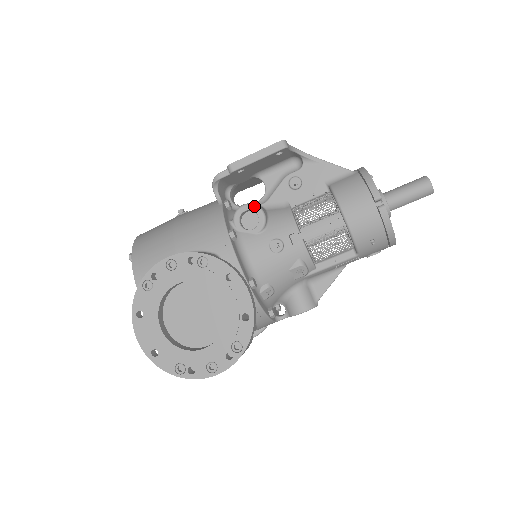
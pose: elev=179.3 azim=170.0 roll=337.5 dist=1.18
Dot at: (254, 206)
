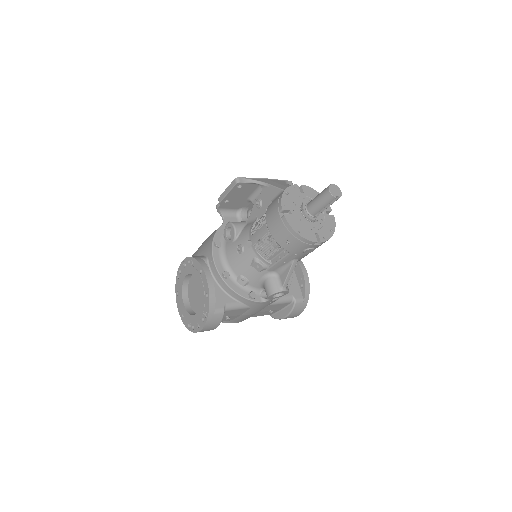
Dot at: (230, 224)
